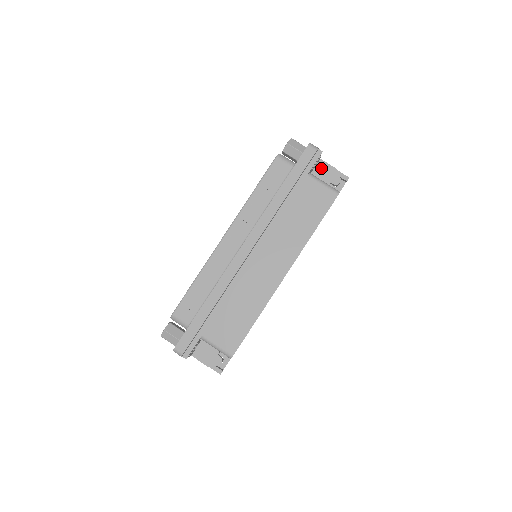
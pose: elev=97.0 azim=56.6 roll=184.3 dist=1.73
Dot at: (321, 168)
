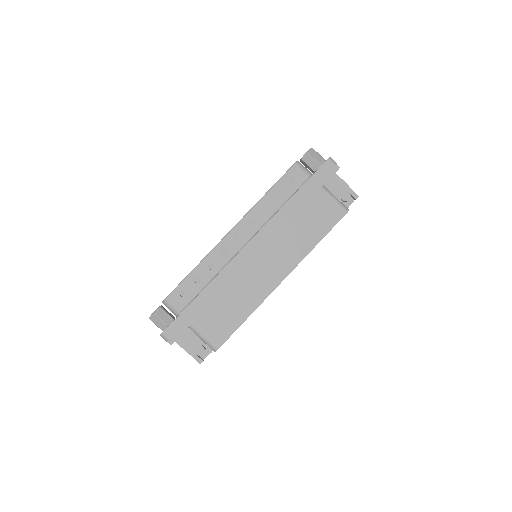
Dot at: (334, 182)
